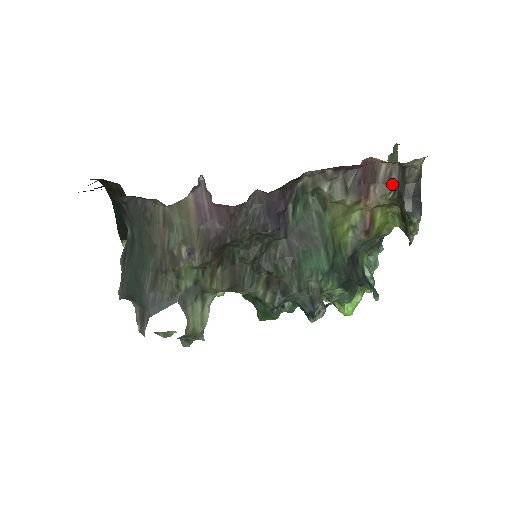
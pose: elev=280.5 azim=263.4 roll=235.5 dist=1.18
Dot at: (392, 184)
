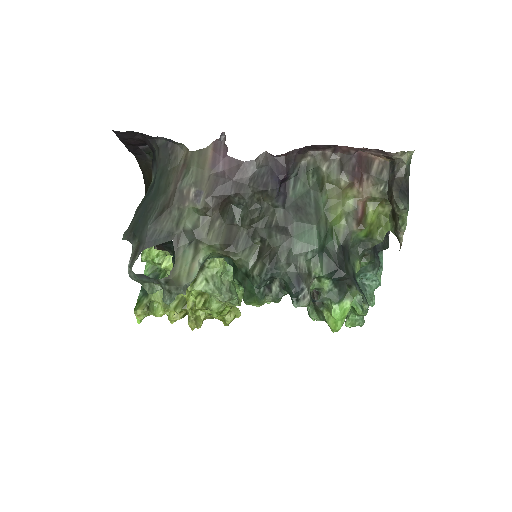
Dot at: (383, 178)
